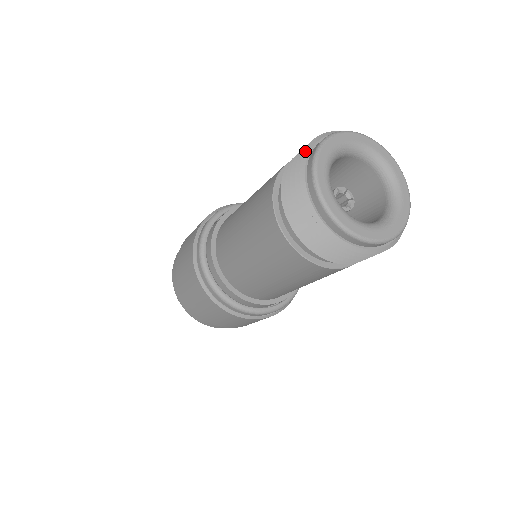
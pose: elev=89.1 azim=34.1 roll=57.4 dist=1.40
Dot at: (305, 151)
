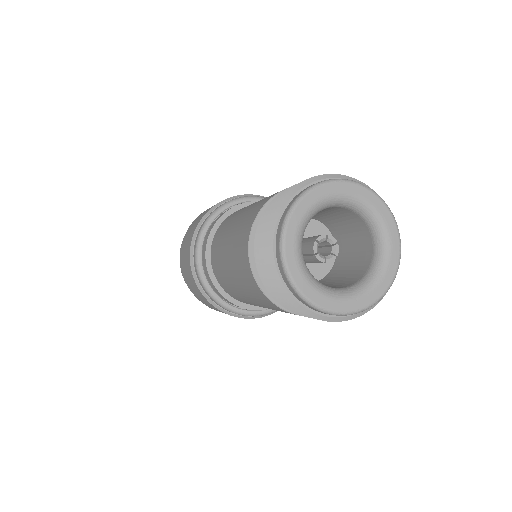
Dot at: (269, 234)
